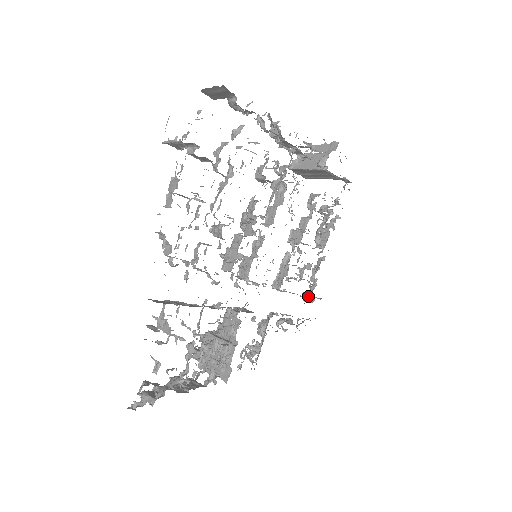
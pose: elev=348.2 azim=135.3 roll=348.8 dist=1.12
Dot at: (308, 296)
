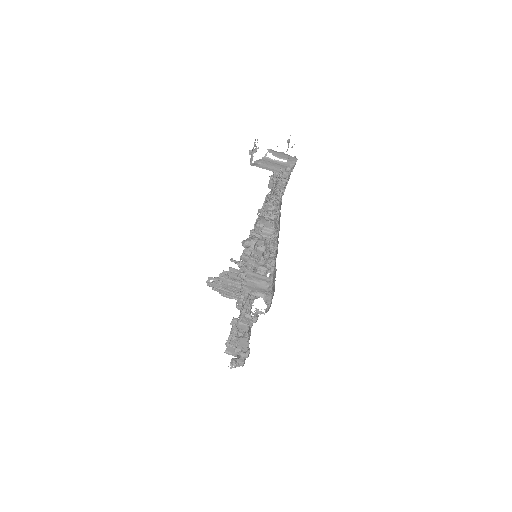
Dot at: occluded
